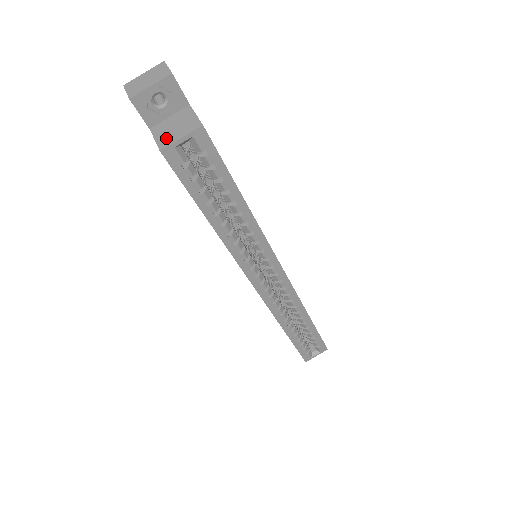
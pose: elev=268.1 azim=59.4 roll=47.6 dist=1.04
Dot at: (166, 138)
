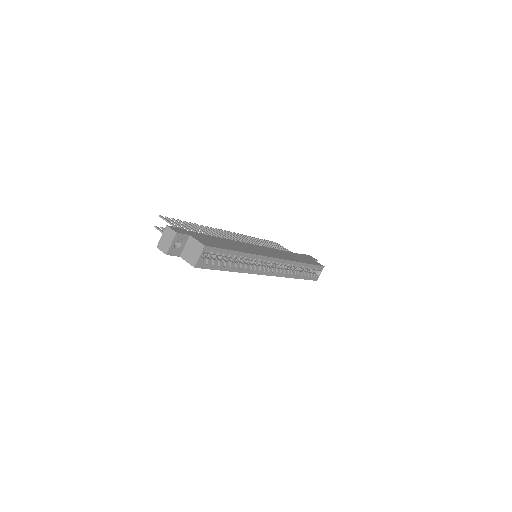
Dot at: (192, 259)
